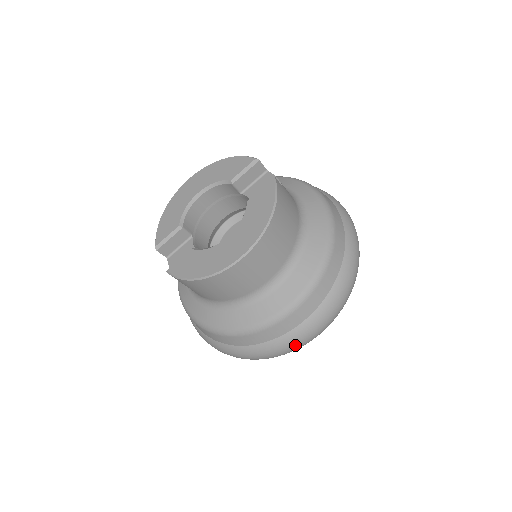
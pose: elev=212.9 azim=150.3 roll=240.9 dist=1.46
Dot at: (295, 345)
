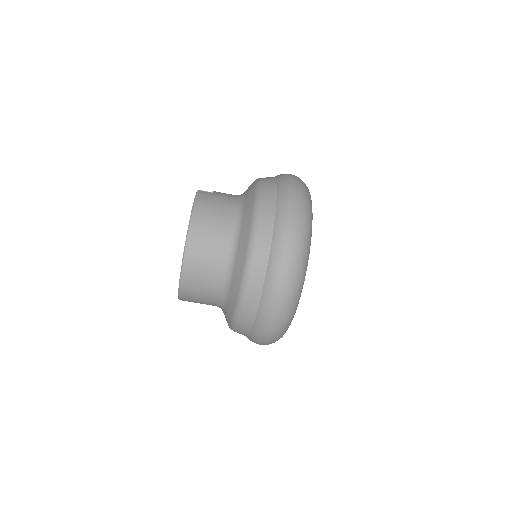
Dot at: (278, 295)
